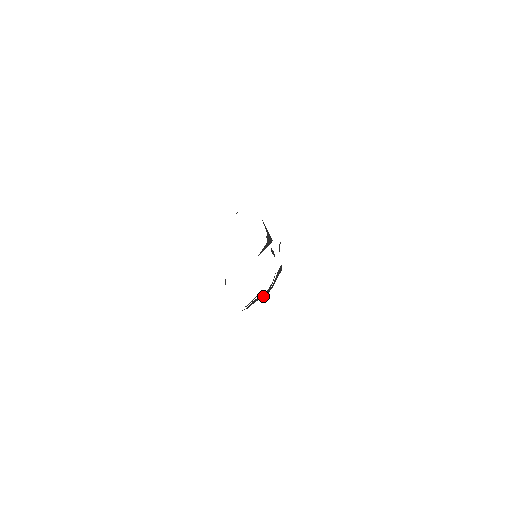
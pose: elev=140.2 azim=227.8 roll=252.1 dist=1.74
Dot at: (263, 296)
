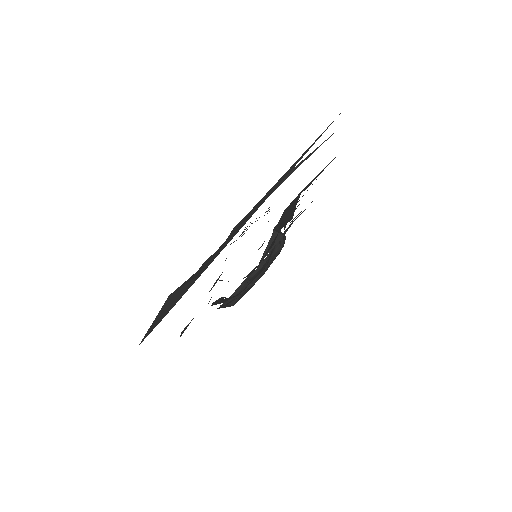
Dot at: (252, 277)
